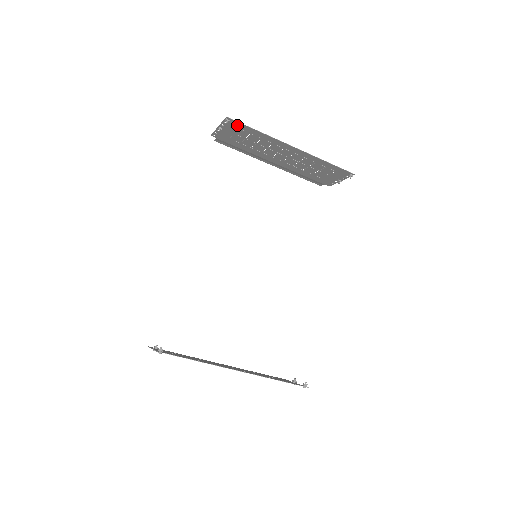
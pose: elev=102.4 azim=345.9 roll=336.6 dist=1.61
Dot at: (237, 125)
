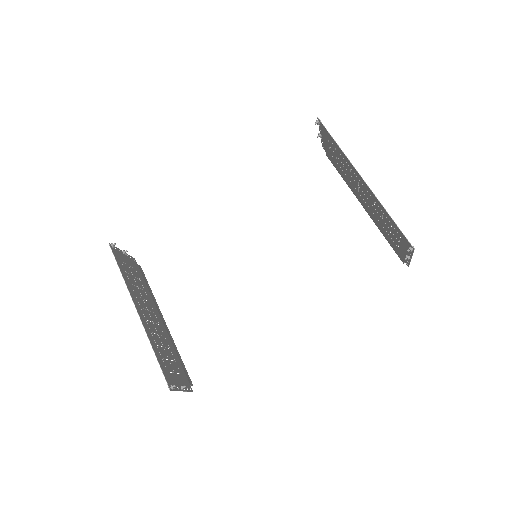
Dot at: (326, 132)
